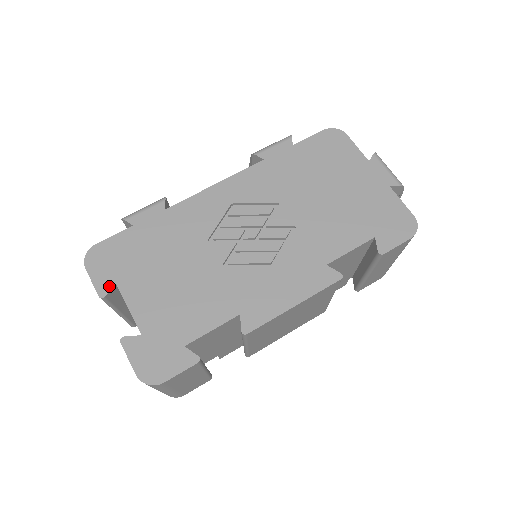
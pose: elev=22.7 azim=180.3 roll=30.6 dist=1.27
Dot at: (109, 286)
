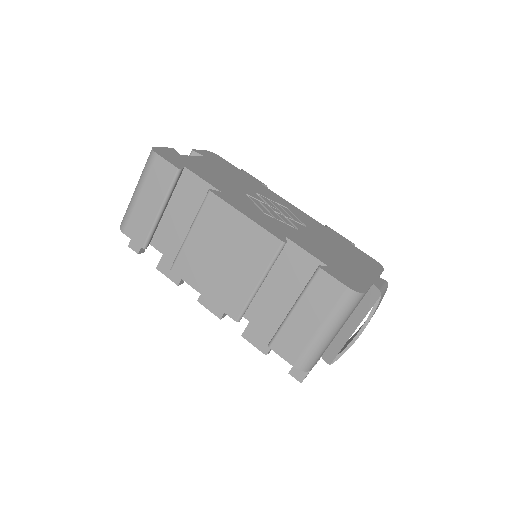
Dot at: (201, 154)
